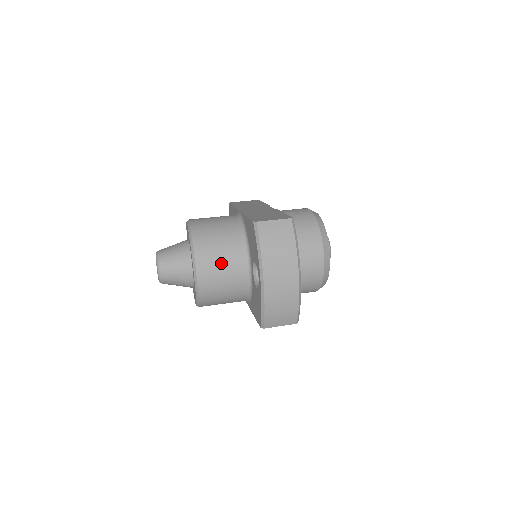
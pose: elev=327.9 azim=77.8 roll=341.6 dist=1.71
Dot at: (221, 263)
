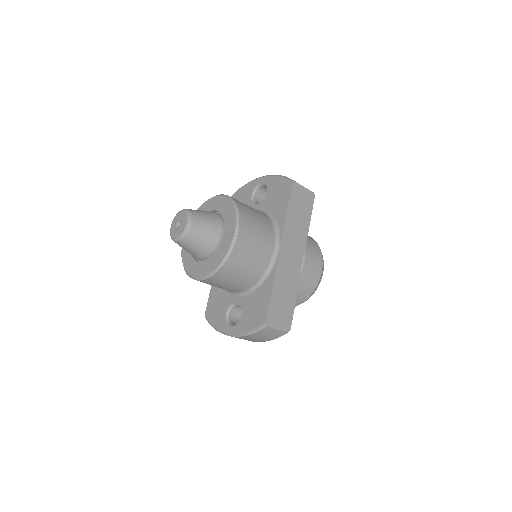
Dot at: occluded
